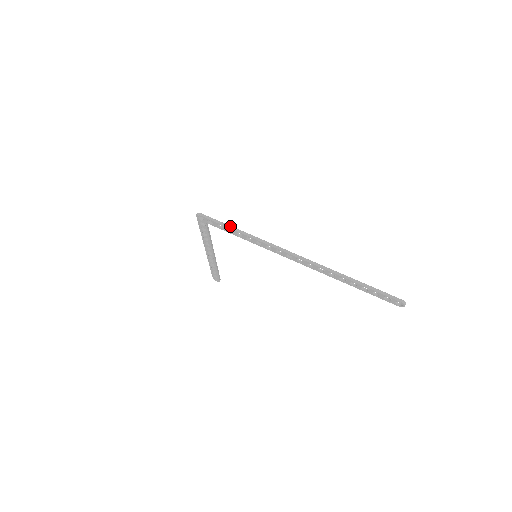
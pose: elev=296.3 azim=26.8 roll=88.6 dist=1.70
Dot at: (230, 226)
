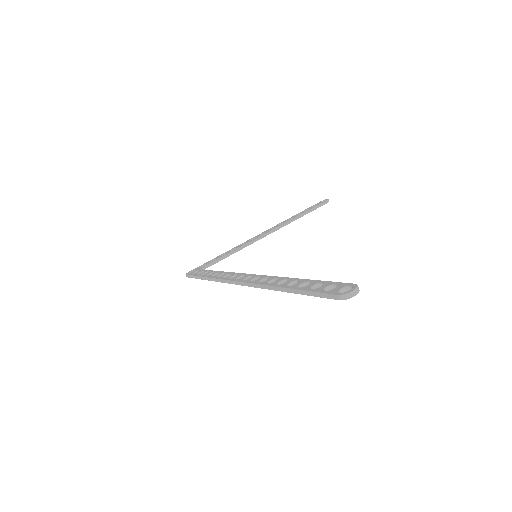
Dot at: (199, 277)
